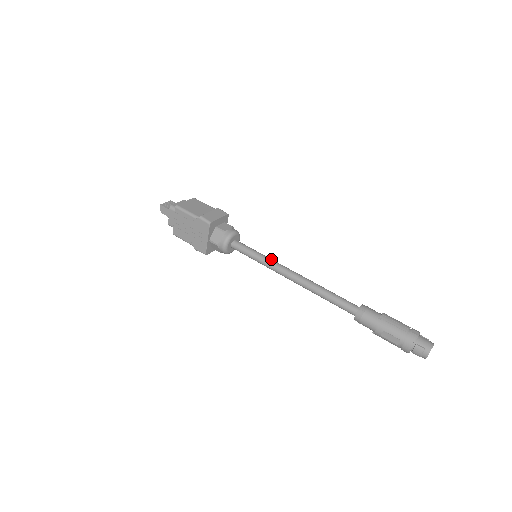
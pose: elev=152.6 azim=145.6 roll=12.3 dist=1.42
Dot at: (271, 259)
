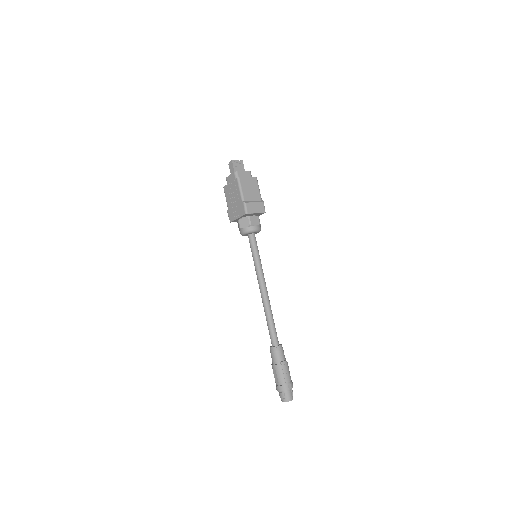
Dot at: occluded
